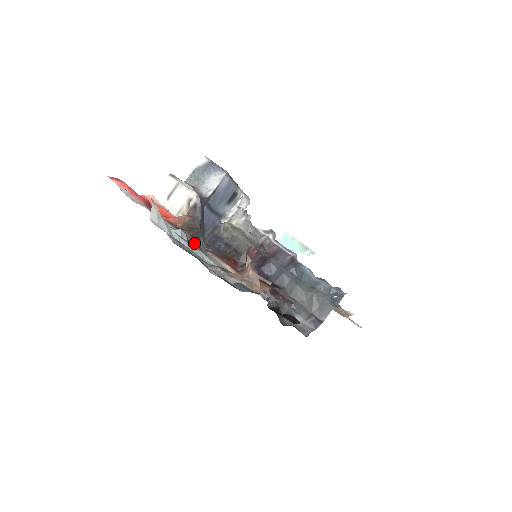
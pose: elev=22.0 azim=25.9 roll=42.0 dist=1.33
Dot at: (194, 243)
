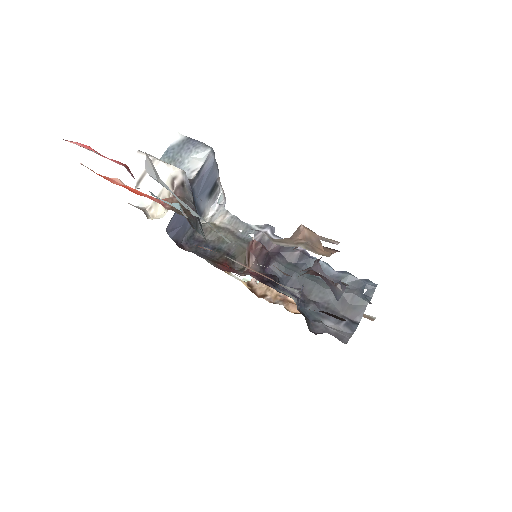
Dot at: occluded
